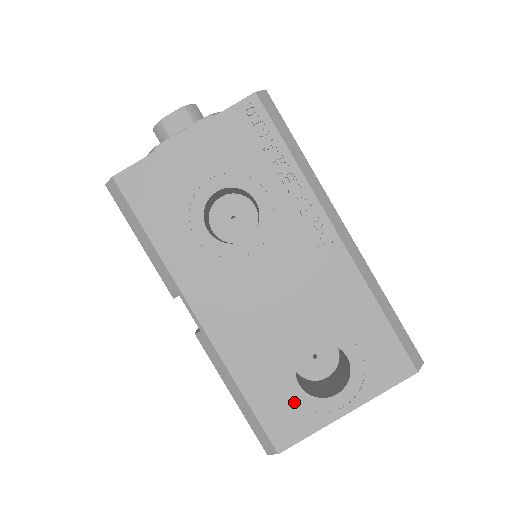
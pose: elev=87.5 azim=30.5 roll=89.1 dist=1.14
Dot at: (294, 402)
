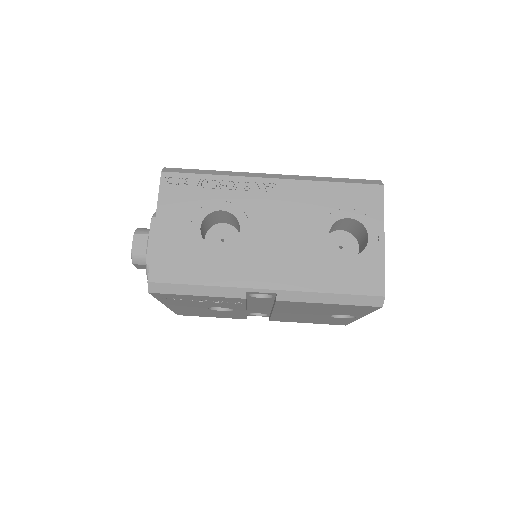
Dot at: (357, 266)
